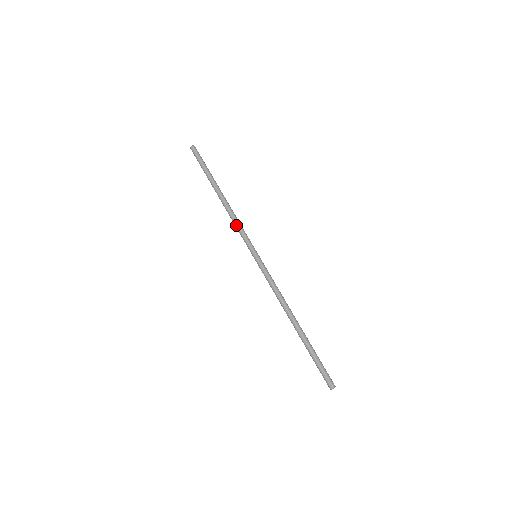
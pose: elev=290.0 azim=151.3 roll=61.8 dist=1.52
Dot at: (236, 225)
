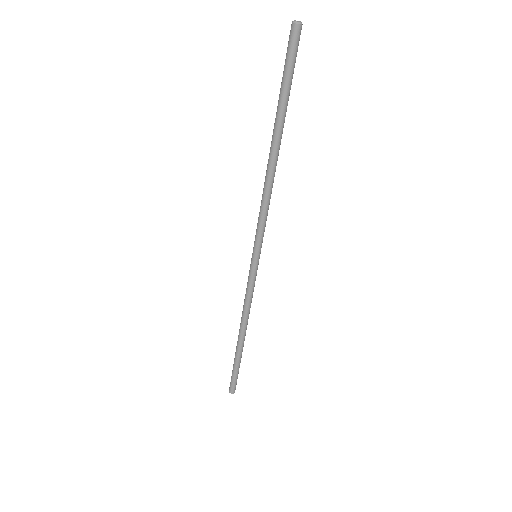
Dot at: (264, 209)
